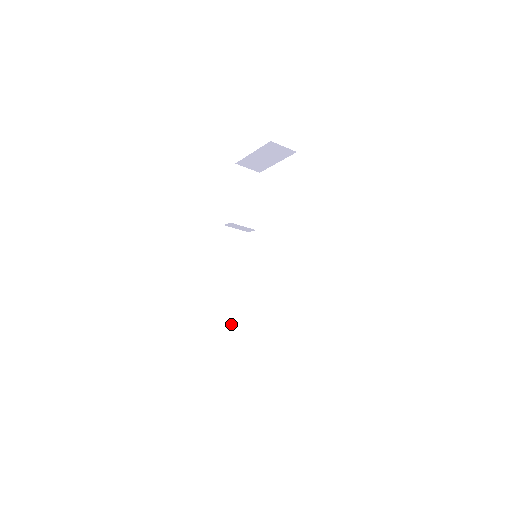
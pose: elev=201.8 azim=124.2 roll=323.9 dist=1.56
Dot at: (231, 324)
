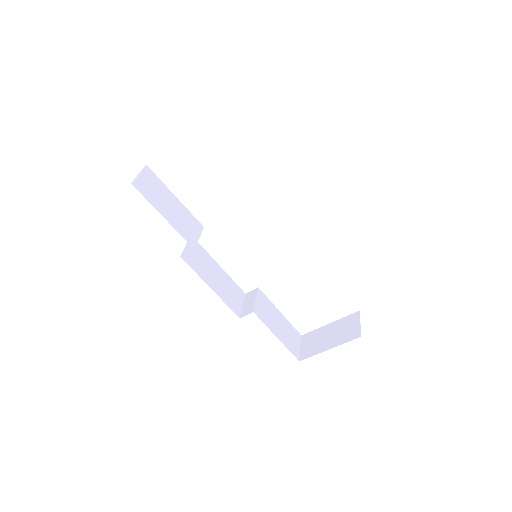
Dot at: (274, 324)
